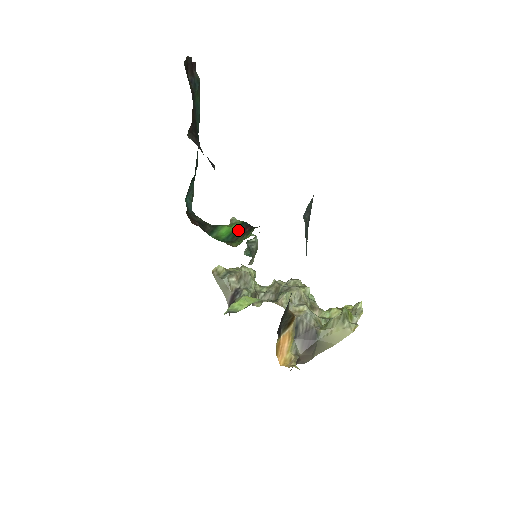
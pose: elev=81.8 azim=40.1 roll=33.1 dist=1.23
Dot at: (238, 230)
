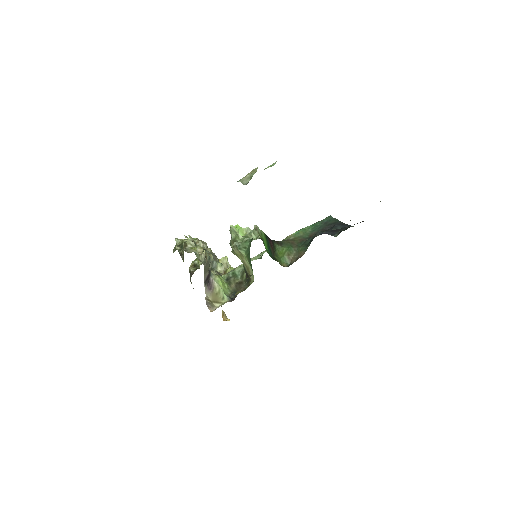
Dot at: (269, 244)
